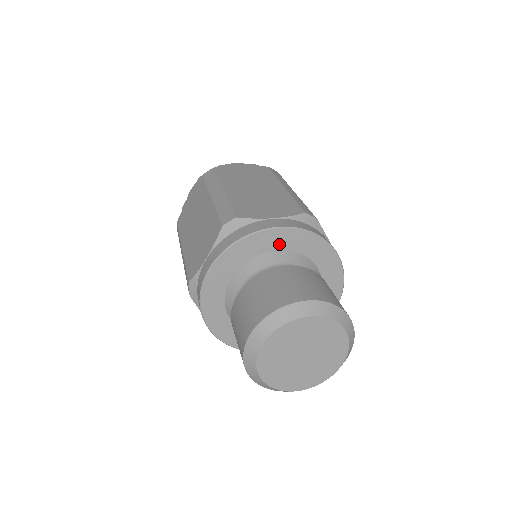
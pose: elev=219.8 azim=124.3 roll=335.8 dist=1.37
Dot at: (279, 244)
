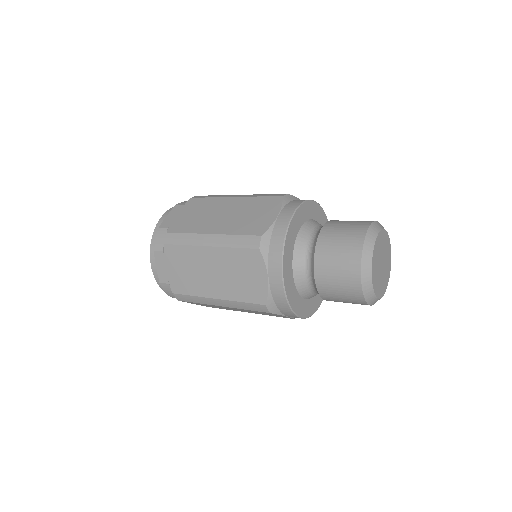
Dot at: (317, 216)
